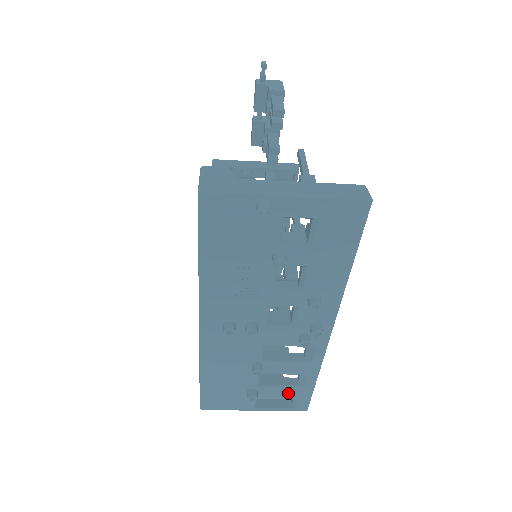
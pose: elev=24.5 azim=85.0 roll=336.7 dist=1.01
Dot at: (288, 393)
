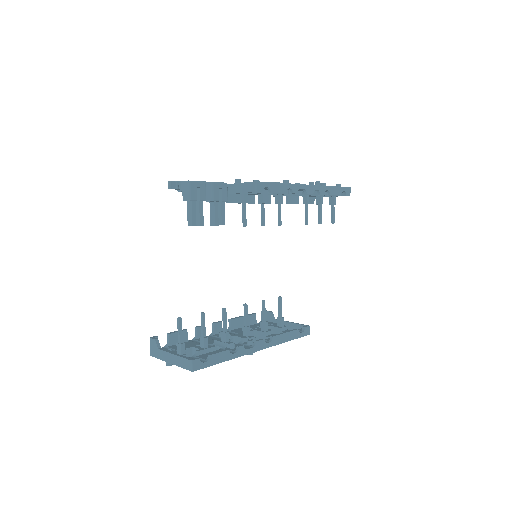
Dot at: occluded
